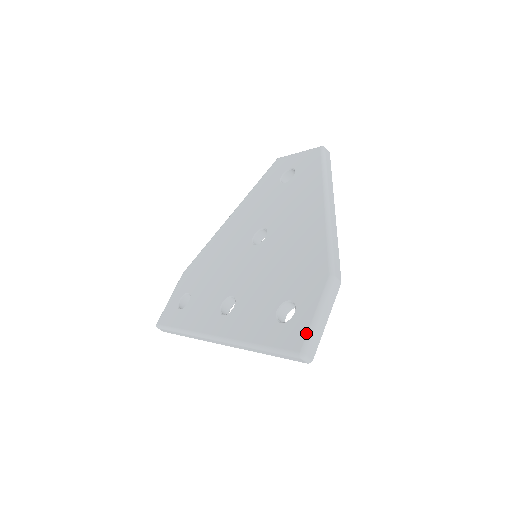
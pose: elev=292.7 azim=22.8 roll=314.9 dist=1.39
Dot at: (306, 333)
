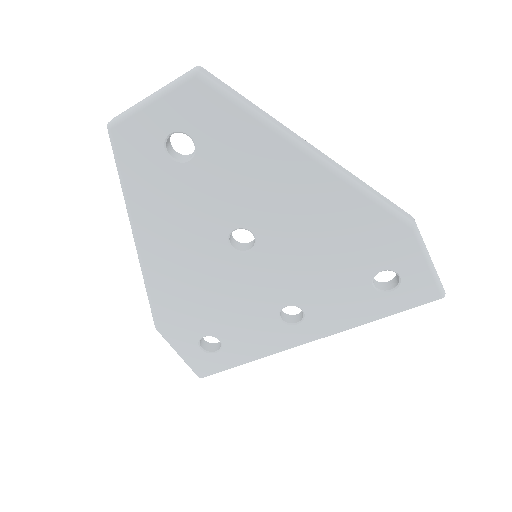
Dot at: (435, 283)
